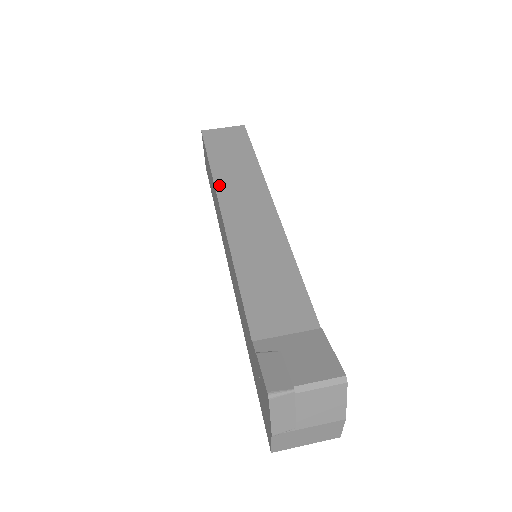
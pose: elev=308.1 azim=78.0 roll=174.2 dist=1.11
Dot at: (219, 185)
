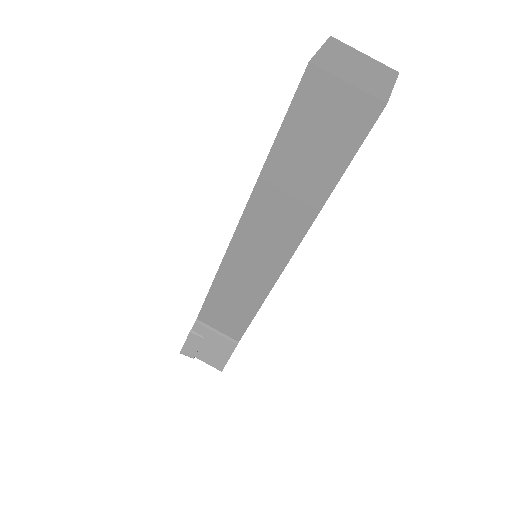
Dot at: (256, 198)
